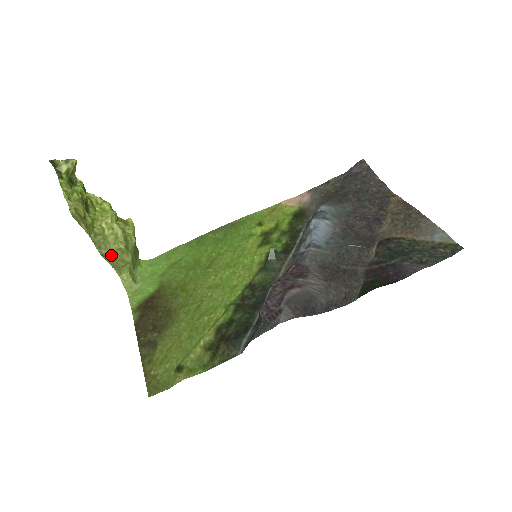
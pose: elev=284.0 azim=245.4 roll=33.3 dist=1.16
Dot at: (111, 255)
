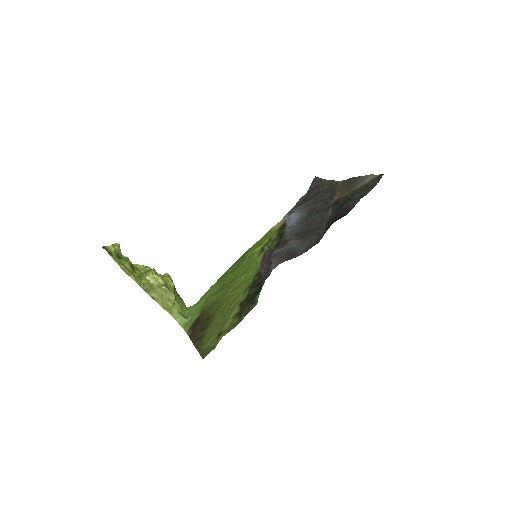
Dot at: (159, 297)
